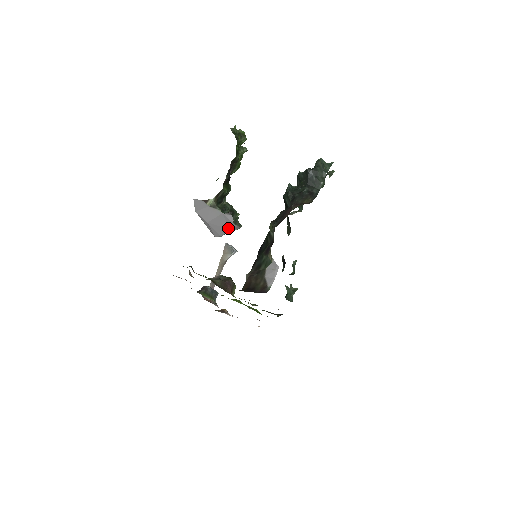
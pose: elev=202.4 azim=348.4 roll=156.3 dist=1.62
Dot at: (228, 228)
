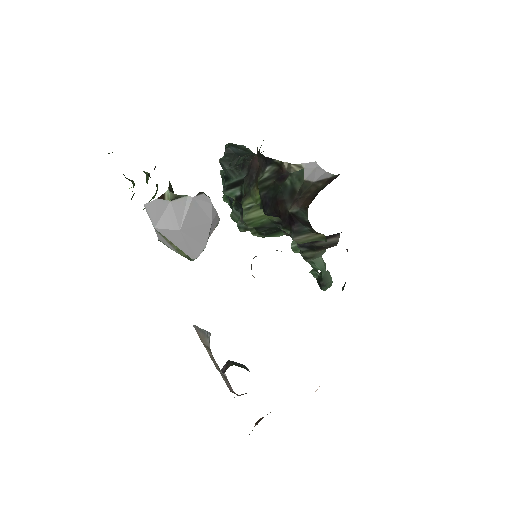
Dot at: (209, 221)
